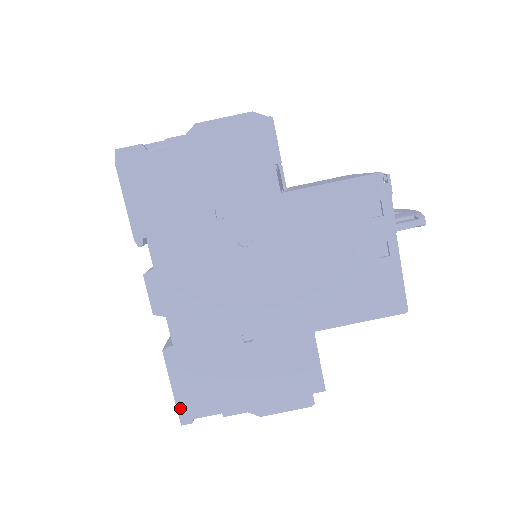
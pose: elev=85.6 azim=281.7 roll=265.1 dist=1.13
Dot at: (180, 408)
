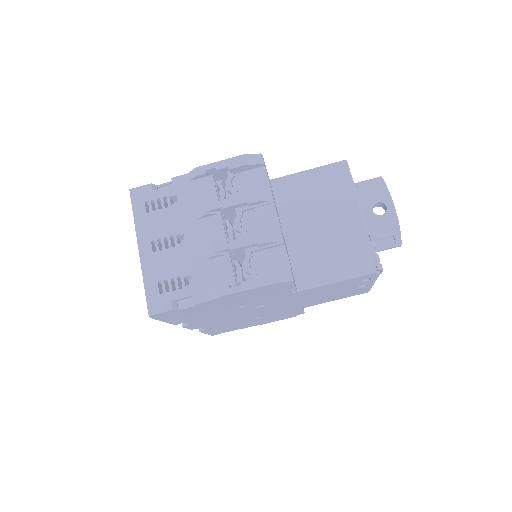
Dot at: occluded
